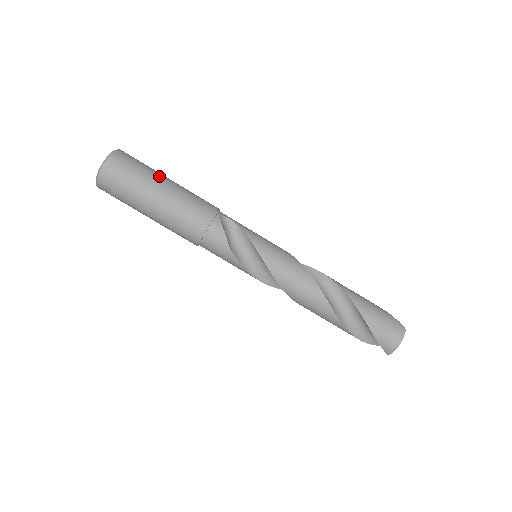
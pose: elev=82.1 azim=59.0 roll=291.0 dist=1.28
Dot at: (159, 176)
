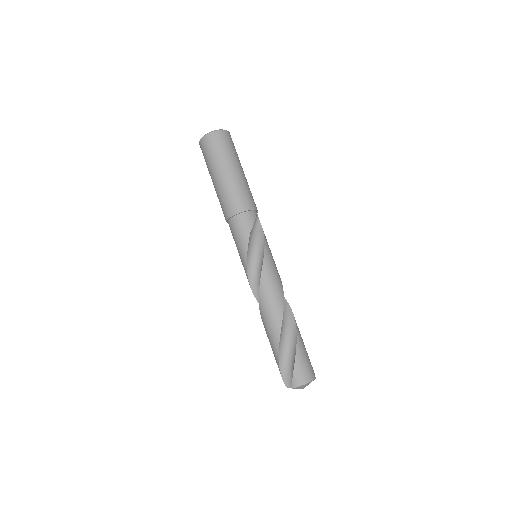
Dot at: occluded
